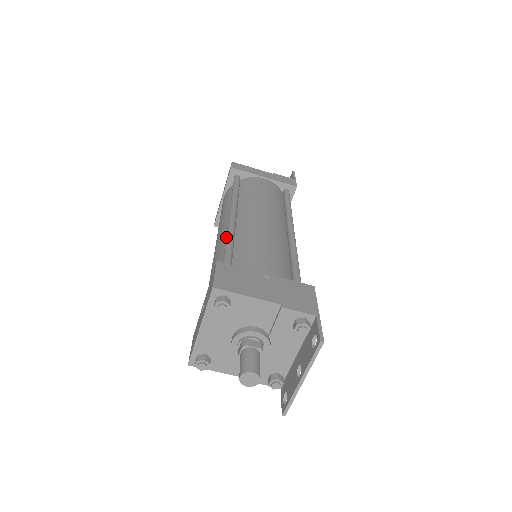
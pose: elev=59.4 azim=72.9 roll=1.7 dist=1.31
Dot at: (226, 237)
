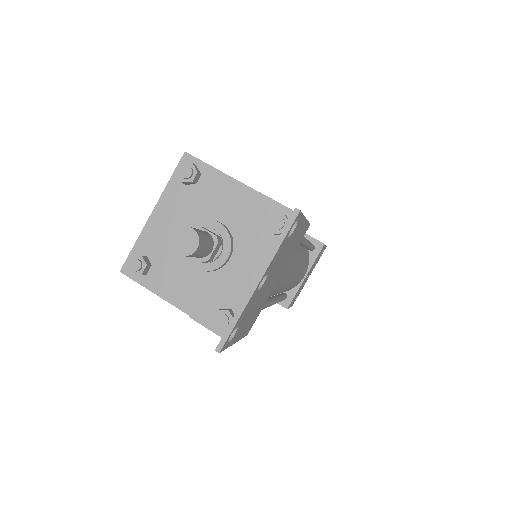
Dot at: occluded
